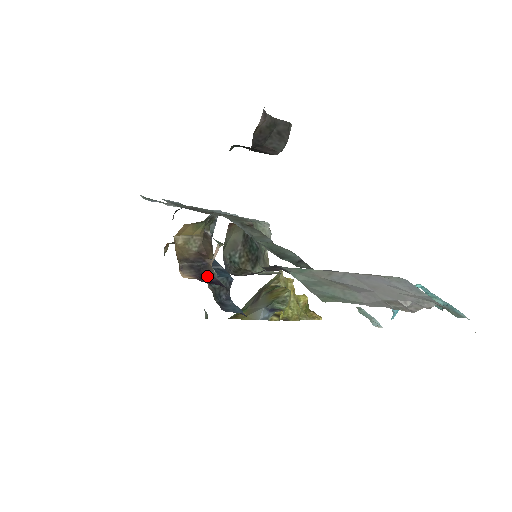
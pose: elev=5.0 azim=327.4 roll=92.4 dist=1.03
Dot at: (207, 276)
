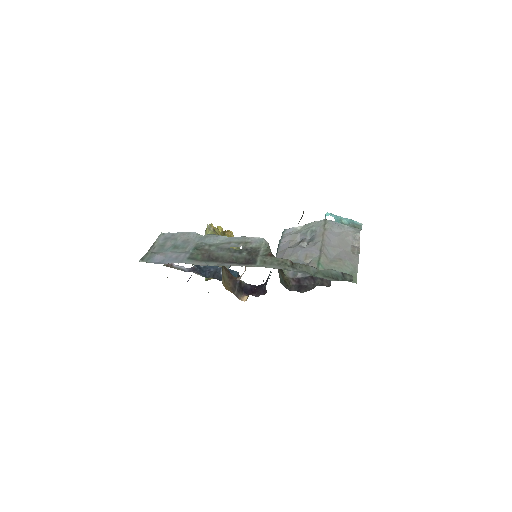
Dot at: (244, 288)
